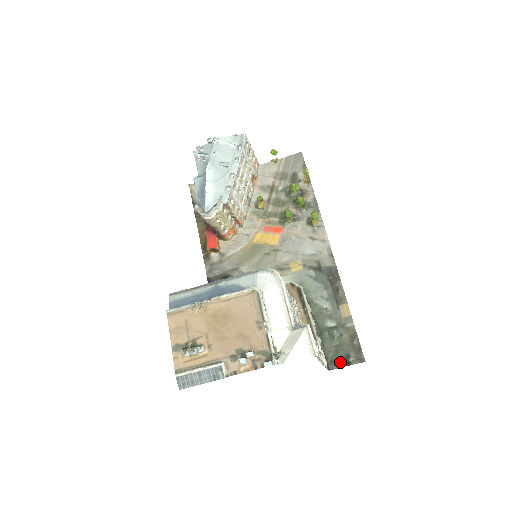
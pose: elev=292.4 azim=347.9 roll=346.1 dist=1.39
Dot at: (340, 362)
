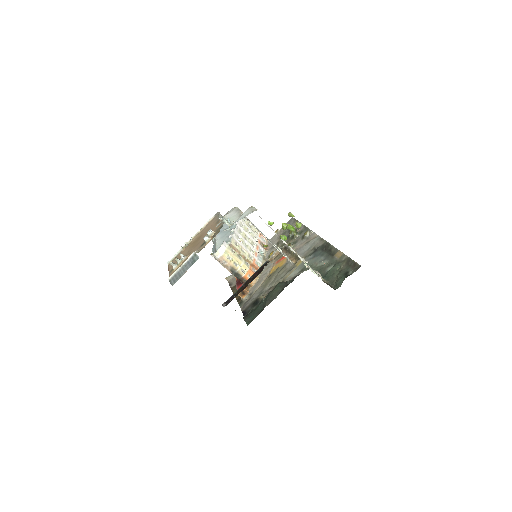
Dot at: (341, 279)
